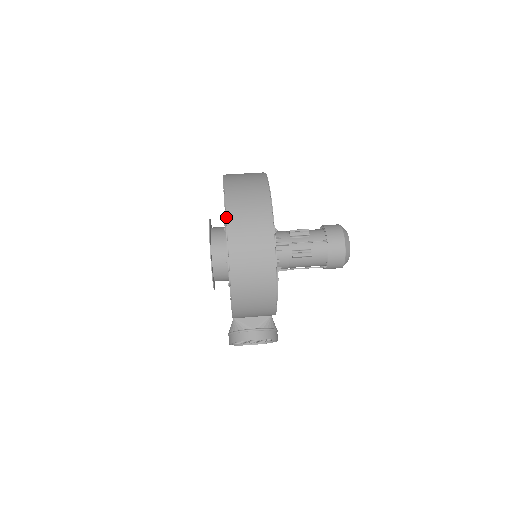
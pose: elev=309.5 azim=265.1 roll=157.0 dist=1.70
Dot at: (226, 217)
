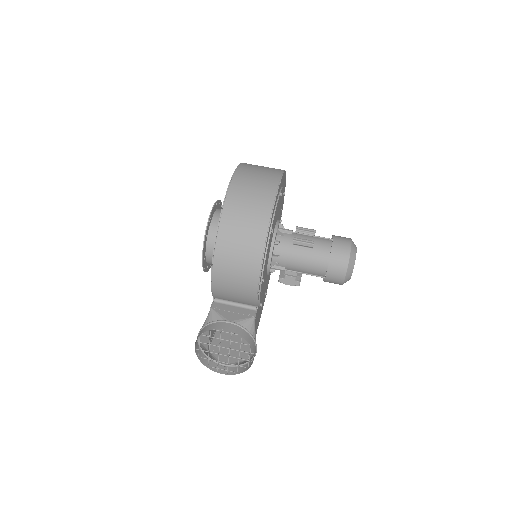
Dot at: (239, 165)
